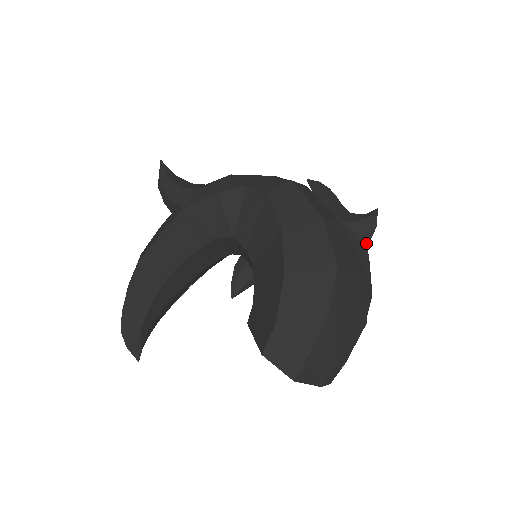
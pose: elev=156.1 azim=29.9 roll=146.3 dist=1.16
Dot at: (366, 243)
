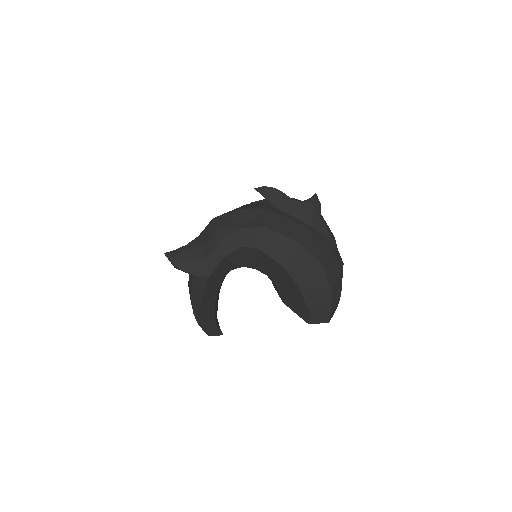
Dot at: (319, 217)
